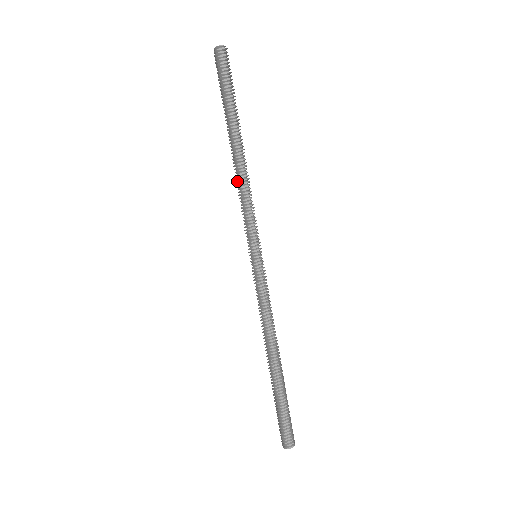
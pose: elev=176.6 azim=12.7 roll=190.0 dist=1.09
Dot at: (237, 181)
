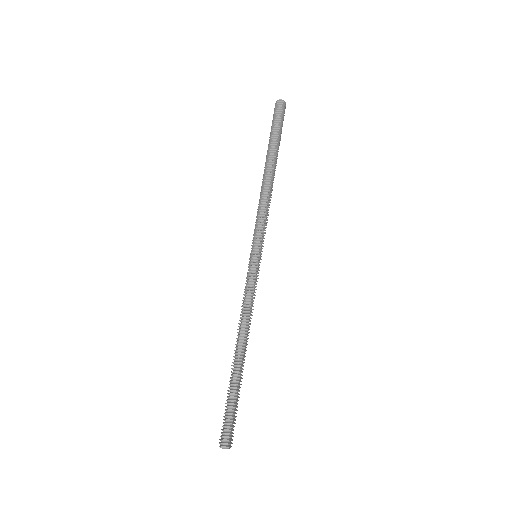
Dot at: (260, 193)
